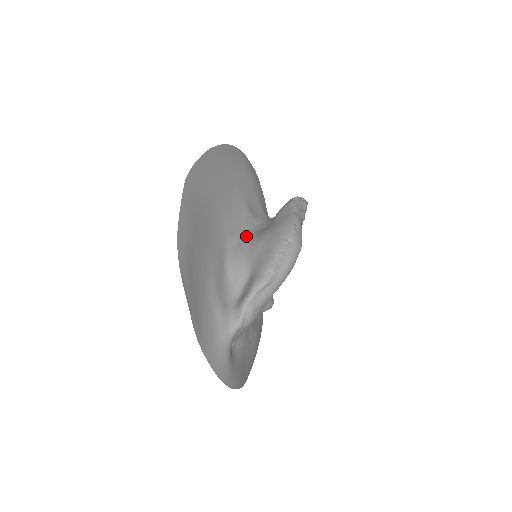
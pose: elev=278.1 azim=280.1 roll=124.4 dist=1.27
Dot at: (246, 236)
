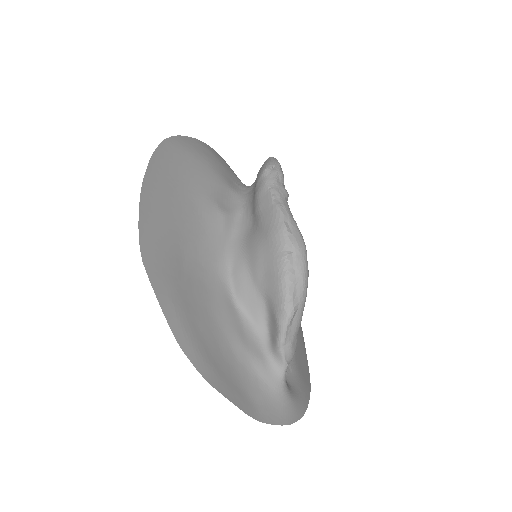
Dot at: (237, 252)
